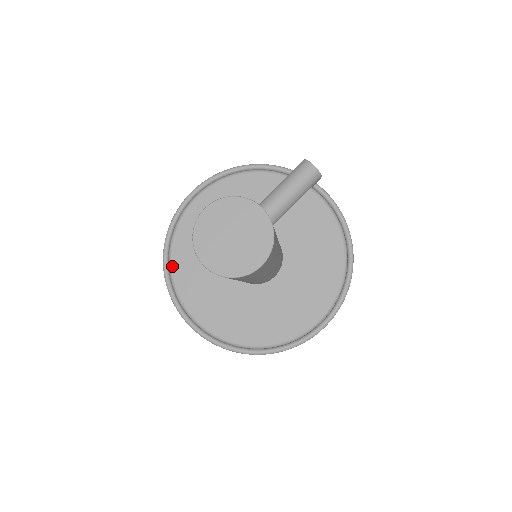
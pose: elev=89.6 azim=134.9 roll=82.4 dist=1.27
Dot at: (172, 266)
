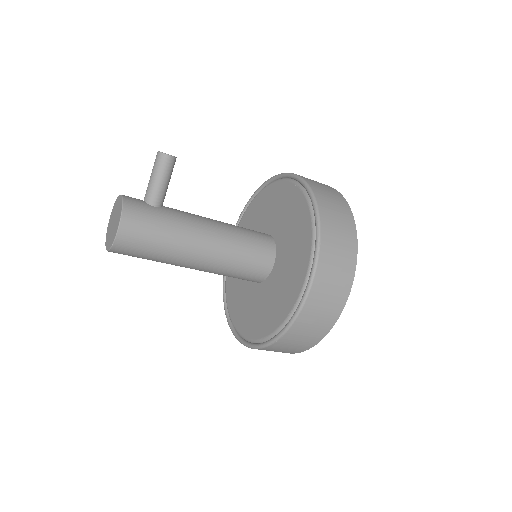
Dot at: (226, 297)
